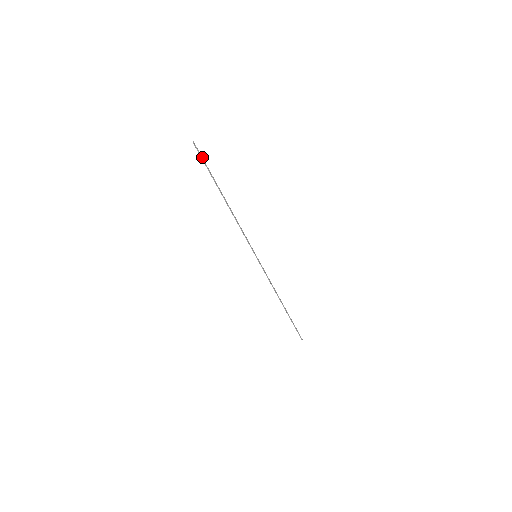
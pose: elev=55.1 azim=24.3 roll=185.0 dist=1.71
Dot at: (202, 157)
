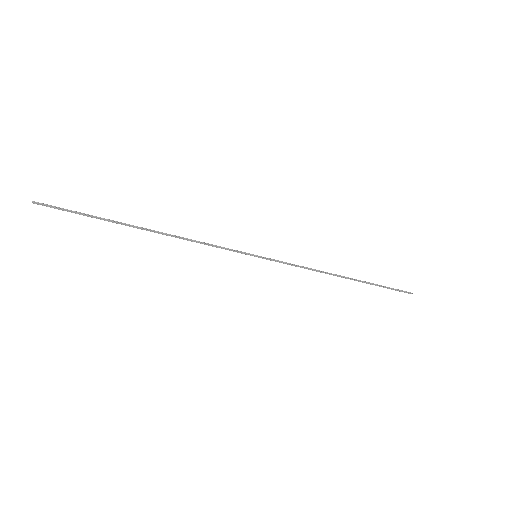
Dot at: (64, 209)
